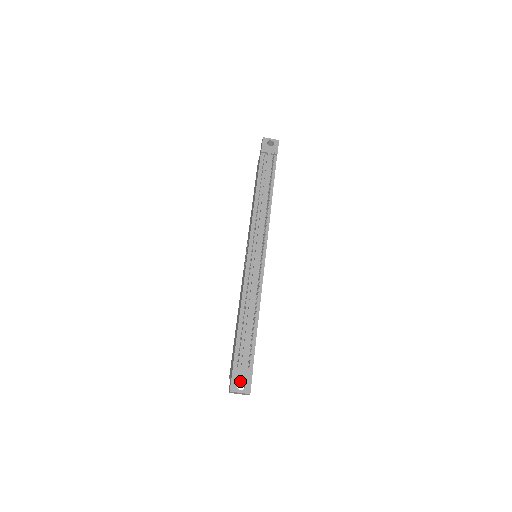
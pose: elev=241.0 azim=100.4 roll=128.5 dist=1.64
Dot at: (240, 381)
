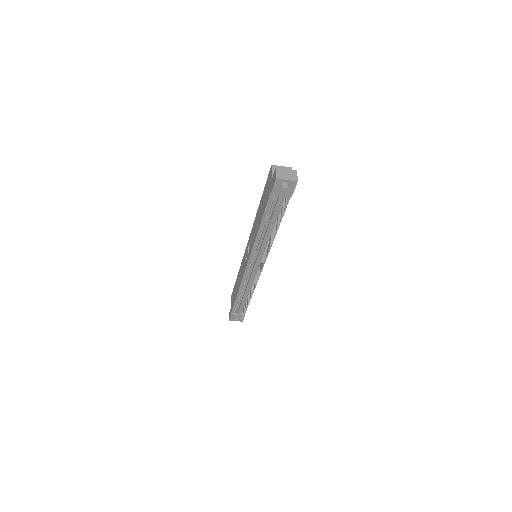
Dot at: occluded
